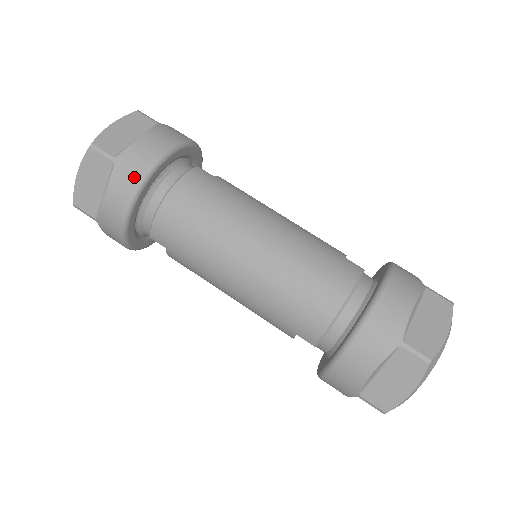
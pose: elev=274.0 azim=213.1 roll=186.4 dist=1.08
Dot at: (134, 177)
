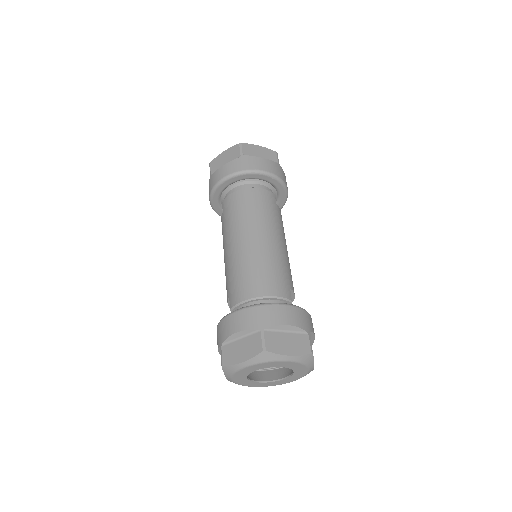
Dot at: (241, 167)
